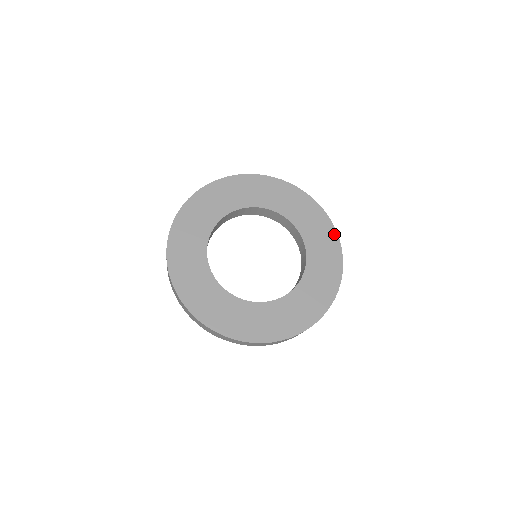
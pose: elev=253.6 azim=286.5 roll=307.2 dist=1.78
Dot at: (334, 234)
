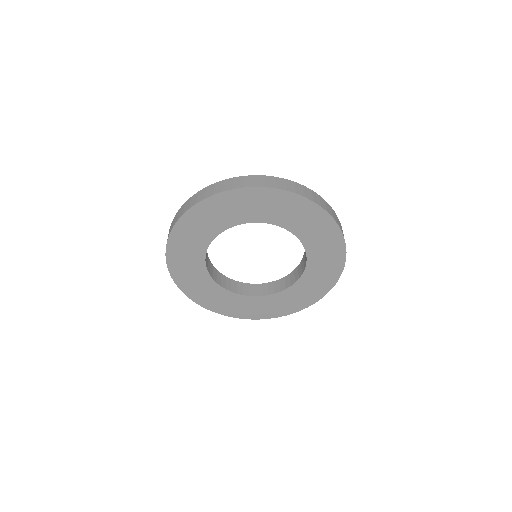
Dot at: (326, 216)
